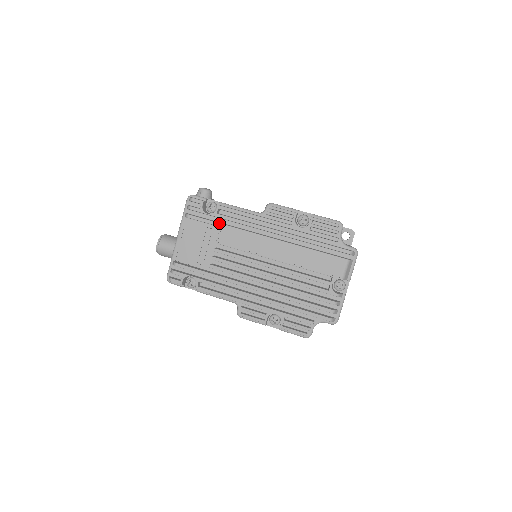
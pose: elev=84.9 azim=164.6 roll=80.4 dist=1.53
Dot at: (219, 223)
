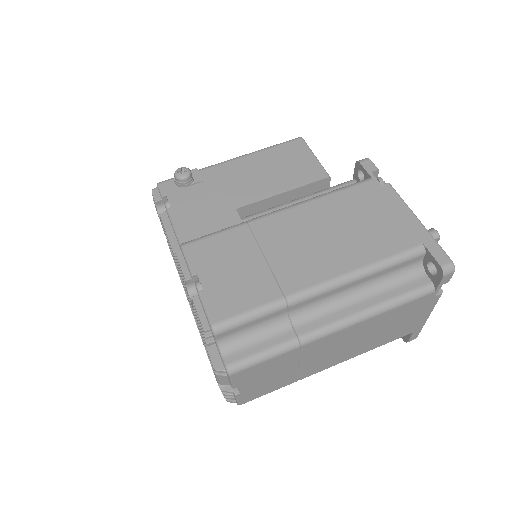
Dot at: (164, 233)
